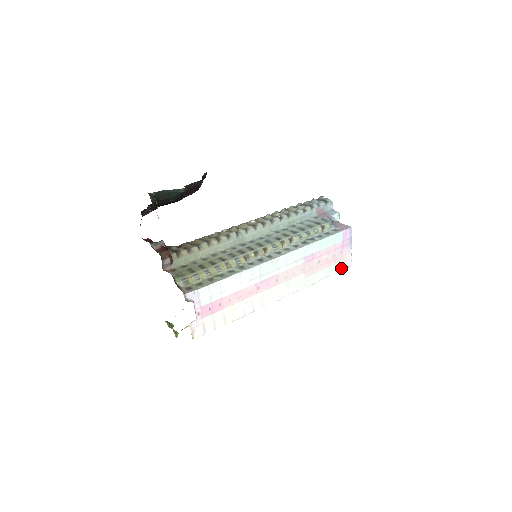
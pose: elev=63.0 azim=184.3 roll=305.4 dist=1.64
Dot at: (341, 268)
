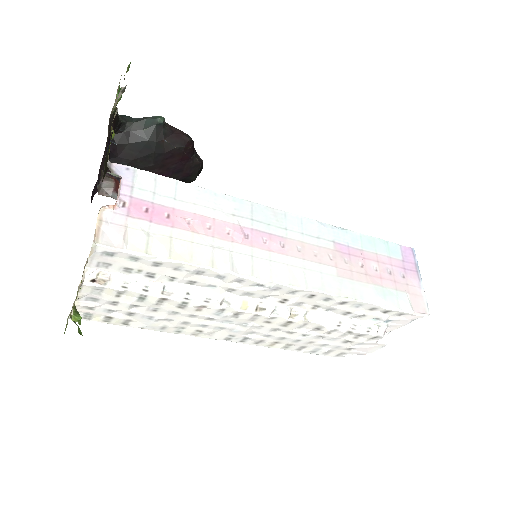
Dot at: (409, 305)
